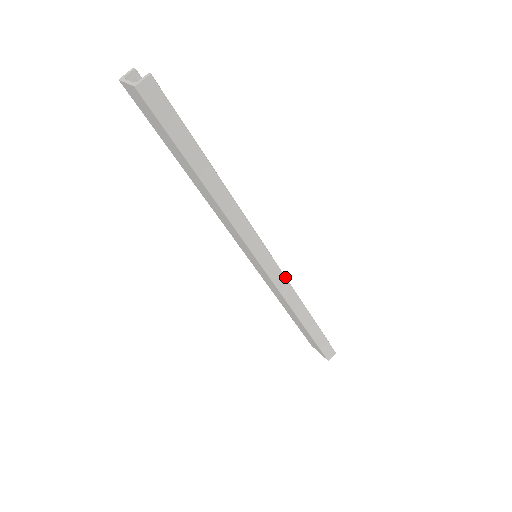
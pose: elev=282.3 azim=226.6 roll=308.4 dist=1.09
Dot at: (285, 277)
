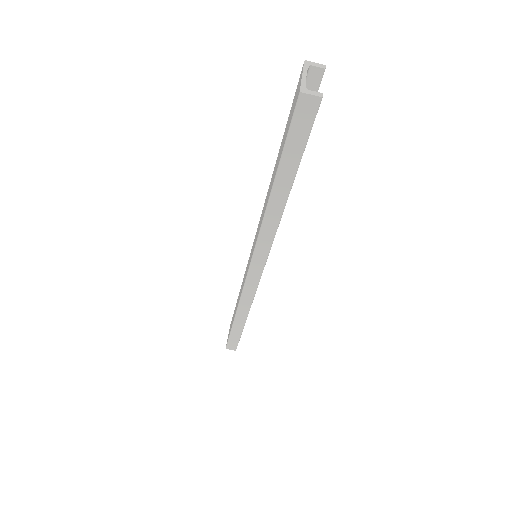
Dot at: occluded
